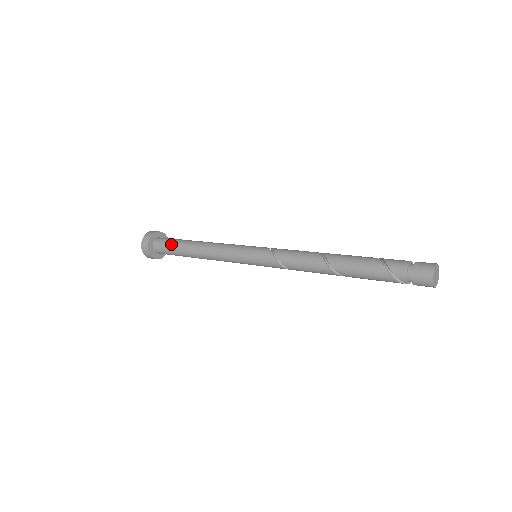
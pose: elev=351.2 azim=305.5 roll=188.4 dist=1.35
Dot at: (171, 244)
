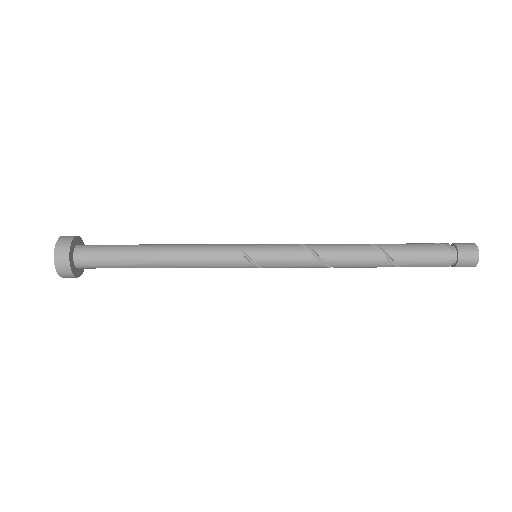
Dot at: occluded
